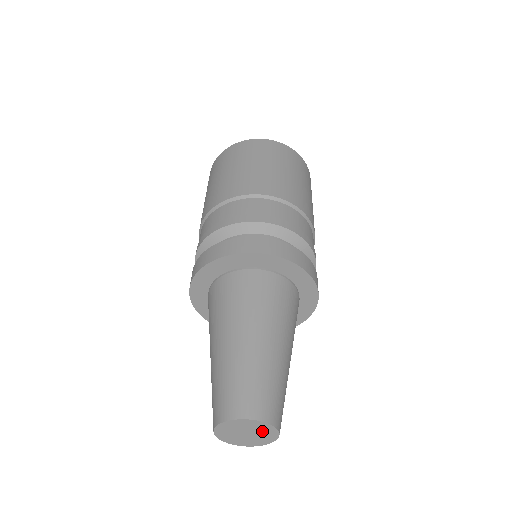
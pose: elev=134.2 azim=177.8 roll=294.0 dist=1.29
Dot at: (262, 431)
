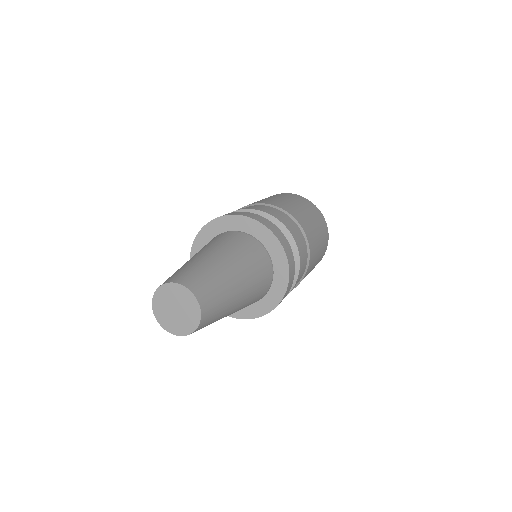
Dot at: (184, 301)
